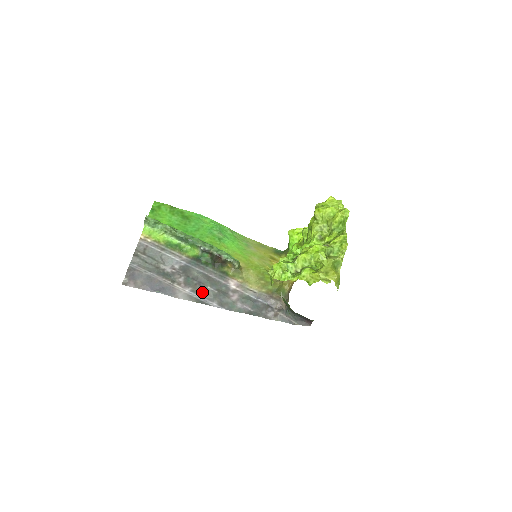
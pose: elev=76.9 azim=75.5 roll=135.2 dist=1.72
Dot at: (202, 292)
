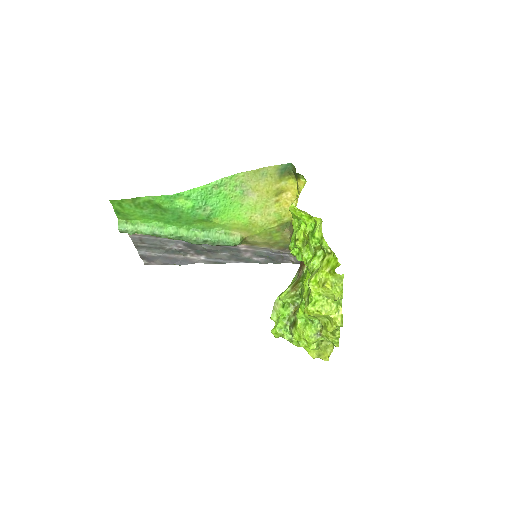
Dot at: (216, 257)
